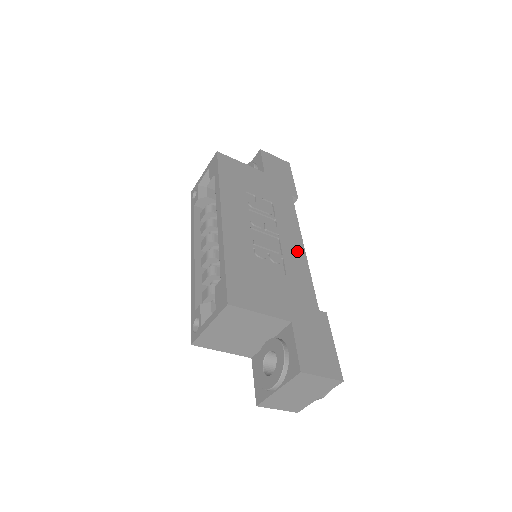
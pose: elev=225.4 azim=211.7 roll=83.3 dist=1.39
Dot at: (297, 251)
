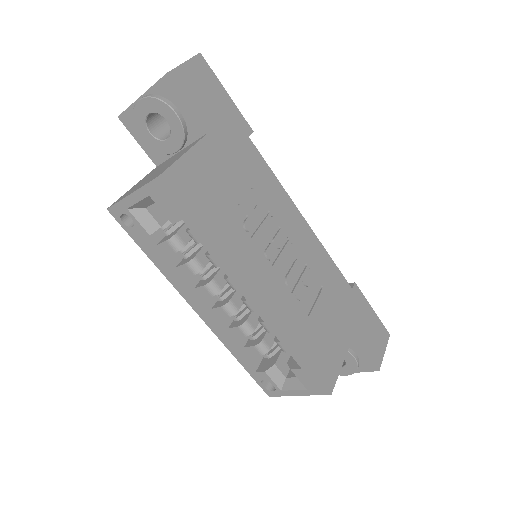
Dot at: (307, 237)
